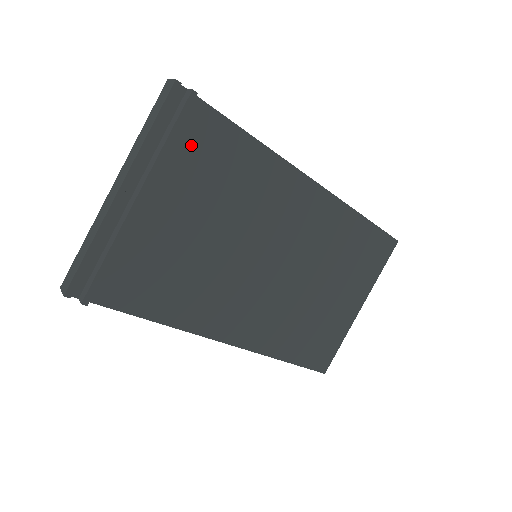
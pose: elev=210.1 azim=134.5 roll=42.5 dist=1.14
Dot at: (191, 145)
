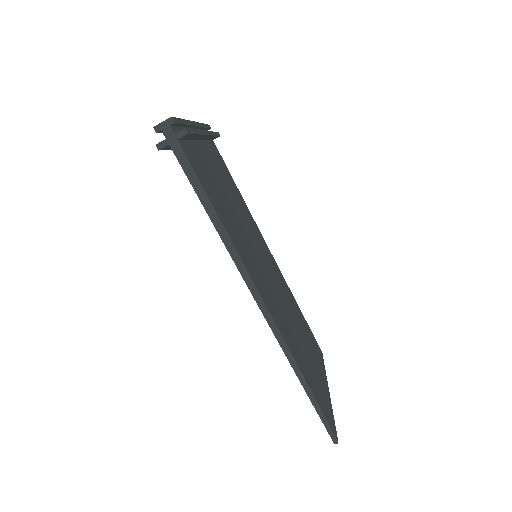
Dot at: (216, 155)
